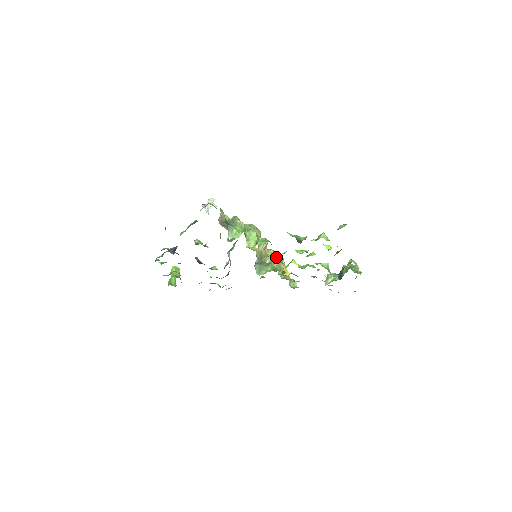
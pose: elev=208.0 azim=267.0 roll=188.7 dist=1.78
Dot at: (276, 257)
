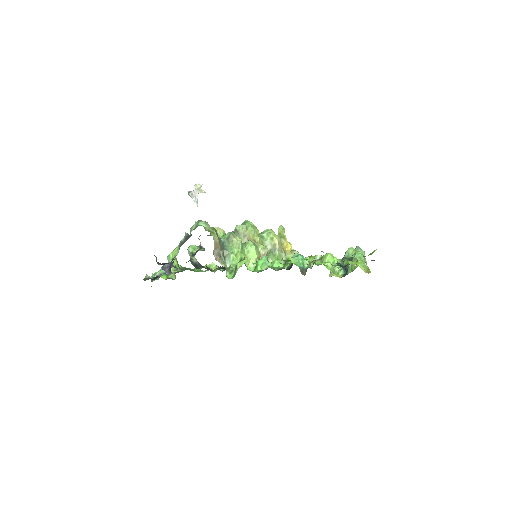
Dot at: occluded
